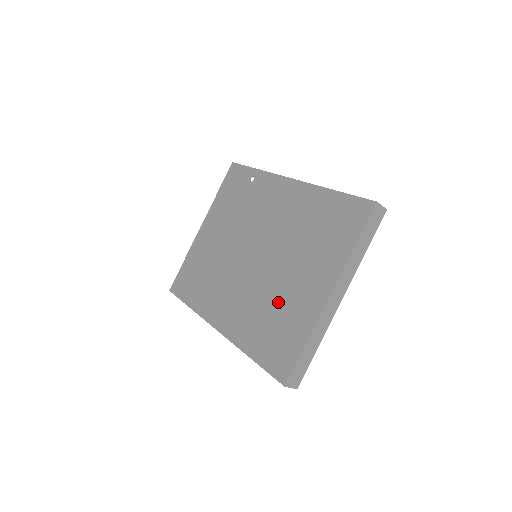
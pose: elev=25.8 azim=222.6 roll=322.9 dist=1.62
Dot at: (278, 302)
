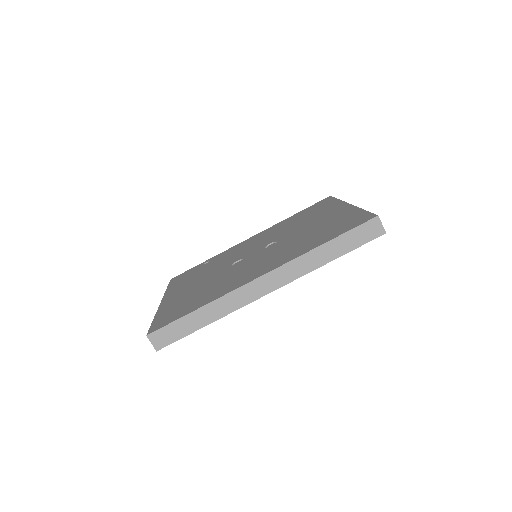
Dot at: (311, 231)
